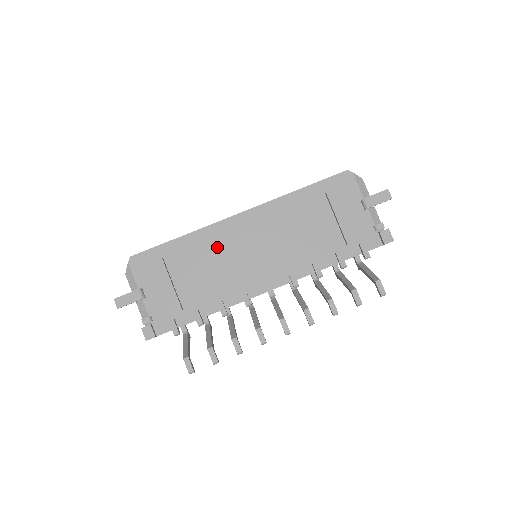
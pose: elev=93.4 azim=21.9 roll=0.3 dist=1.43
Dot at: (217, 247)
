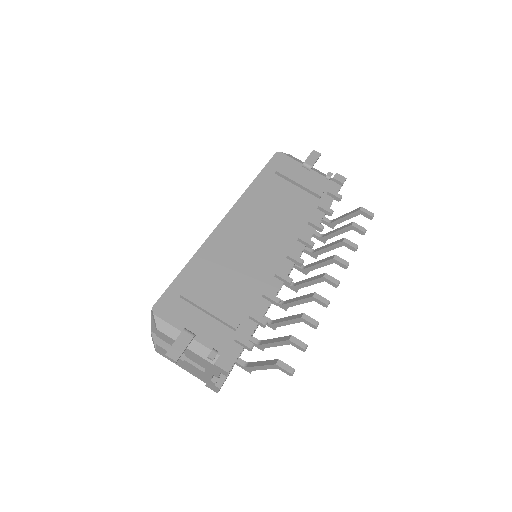
Dot at: (226, 253)
